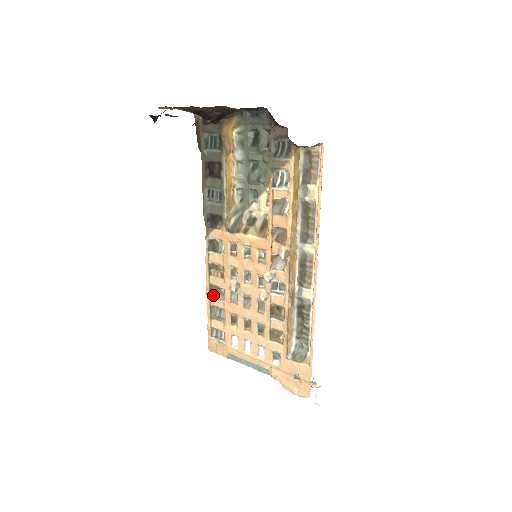
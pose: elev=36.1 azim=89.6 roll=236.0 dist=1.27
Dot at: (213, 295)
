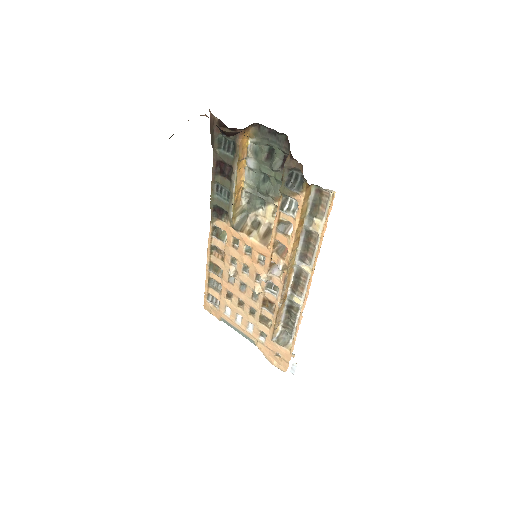
Dot at: (212, 270)
